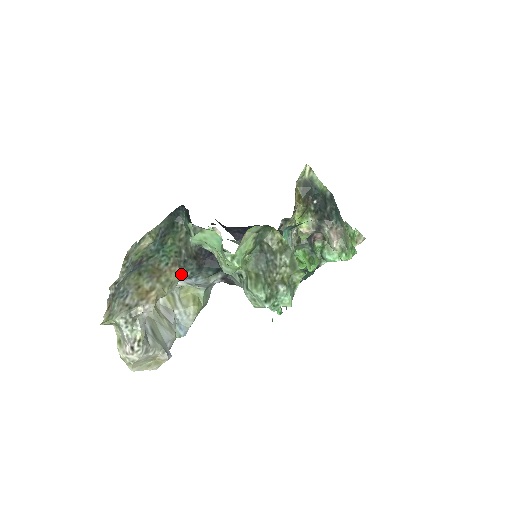
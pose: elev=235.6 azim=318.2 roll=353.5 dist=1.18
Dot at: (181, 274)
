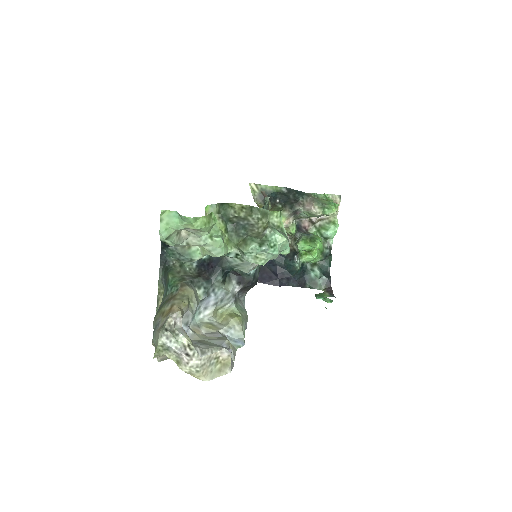
Dot at: (194, 290)
